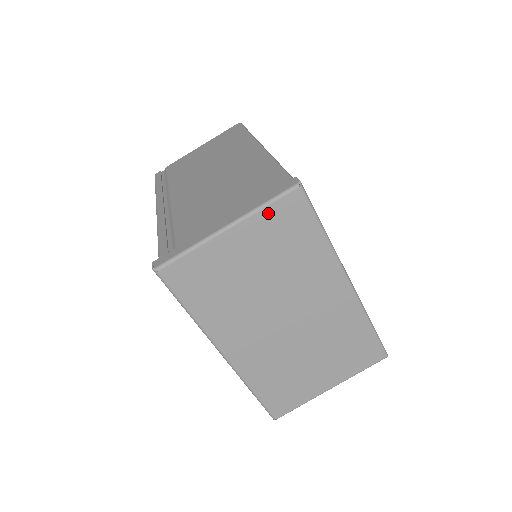
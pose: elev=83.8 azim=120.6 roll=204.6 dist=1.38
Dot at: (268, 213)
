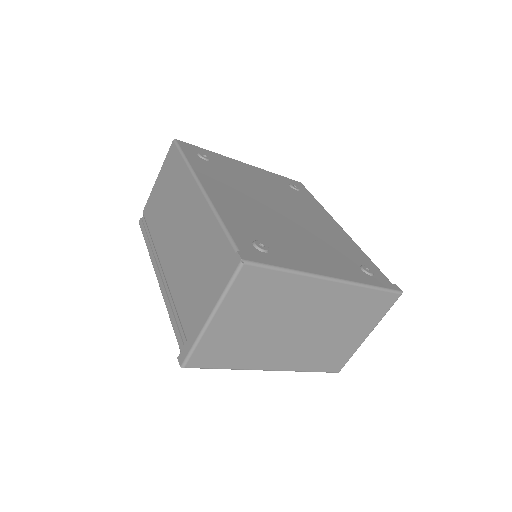
Dot at: (233, 292)
